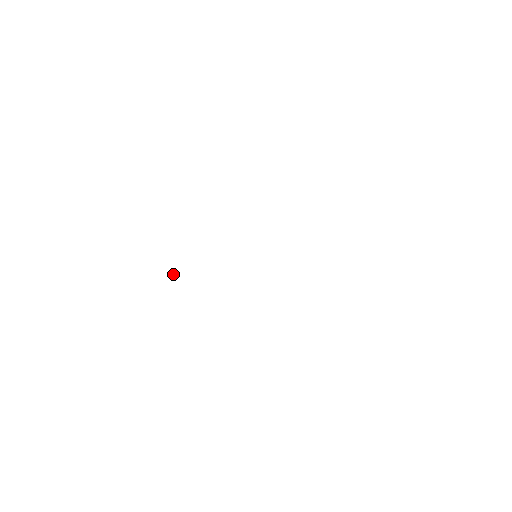
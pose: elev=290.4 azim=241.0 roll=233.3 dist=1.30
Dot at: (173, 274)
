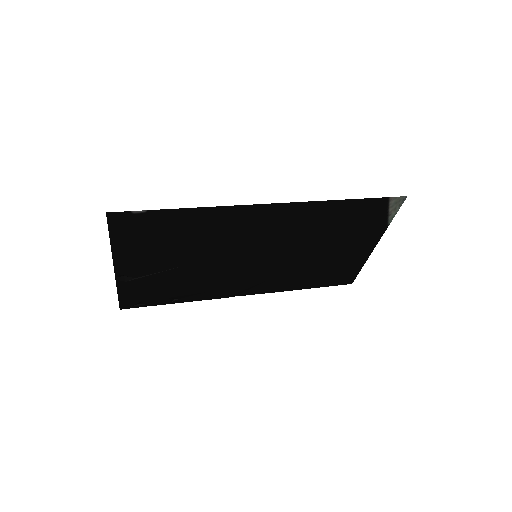
Dot at: (178, 298)
